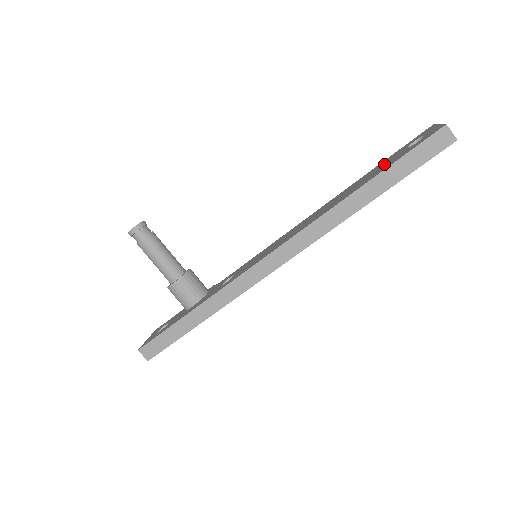
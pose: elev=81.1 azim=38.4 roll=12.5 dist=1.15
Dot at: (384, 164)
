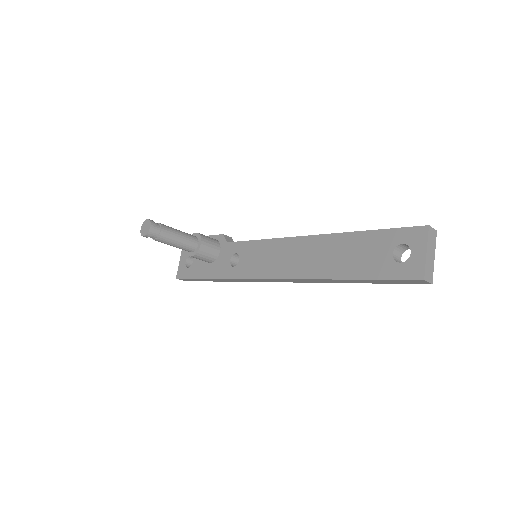
Dot at: (369, 253)
